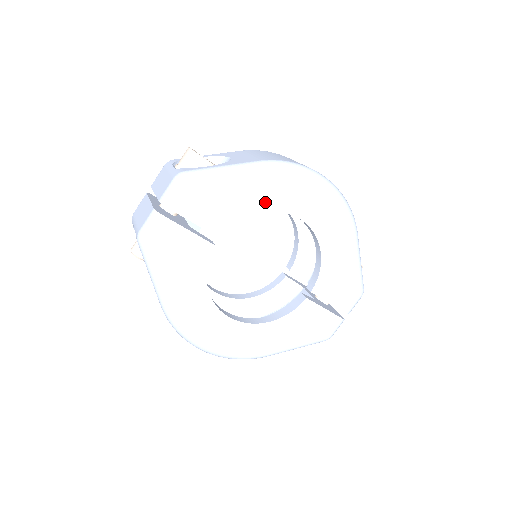
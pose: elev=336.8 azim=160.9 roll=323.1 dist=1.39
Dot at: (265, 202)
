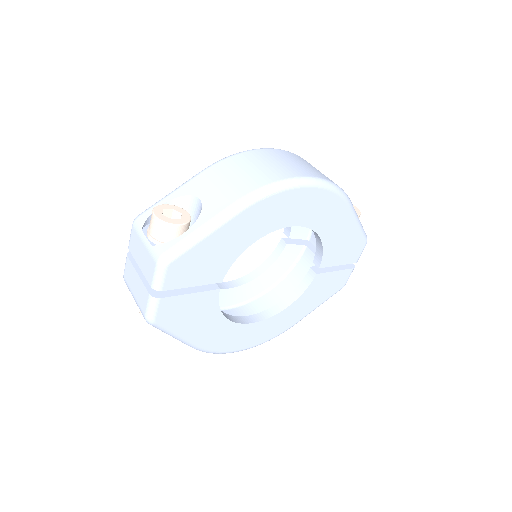
Dot at: (254, 234)
